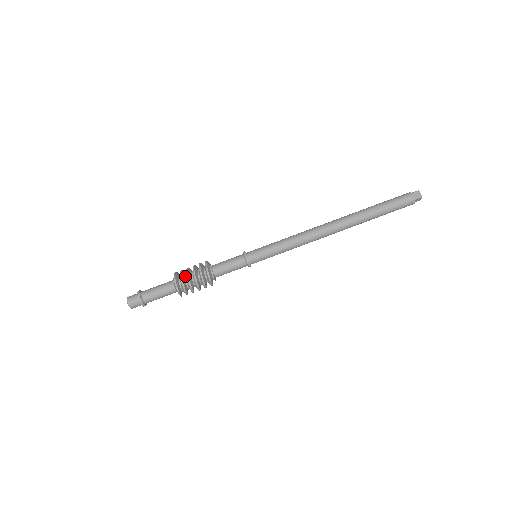
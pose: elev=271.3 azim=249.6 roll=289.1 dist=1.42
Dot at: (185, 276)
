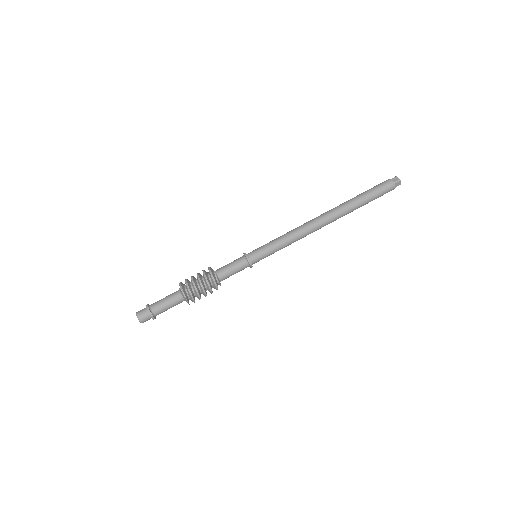
Dot at: (190, 282)
